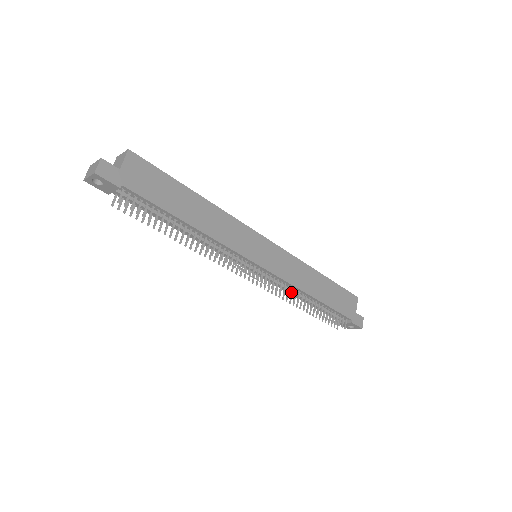
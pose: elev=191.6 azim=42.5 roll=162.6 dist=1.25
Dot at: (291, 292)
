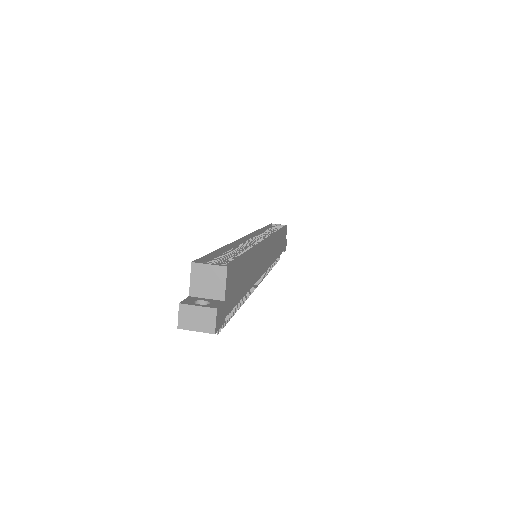
Dot at: (269, 267)
